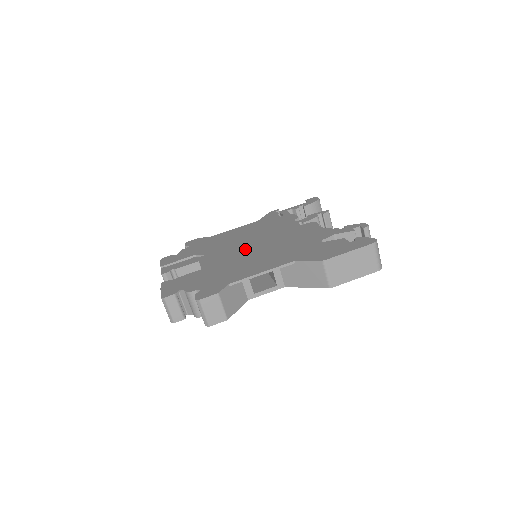
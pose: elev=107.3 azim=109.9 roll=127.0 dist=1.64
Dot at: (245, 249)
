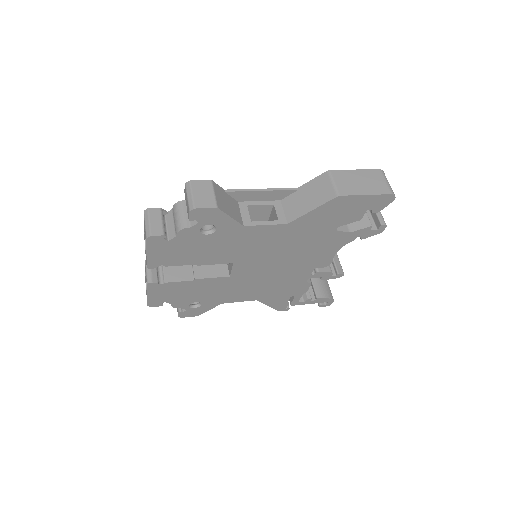
Dot at: occluded
